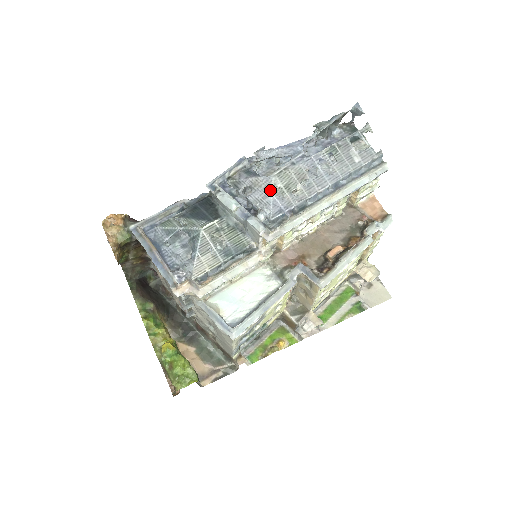
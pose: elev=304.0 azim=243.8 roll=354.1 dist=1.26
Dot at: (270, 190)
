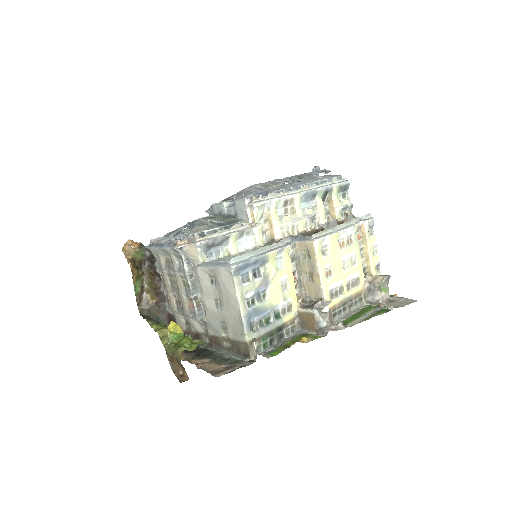
Dot at: (251, 189)
